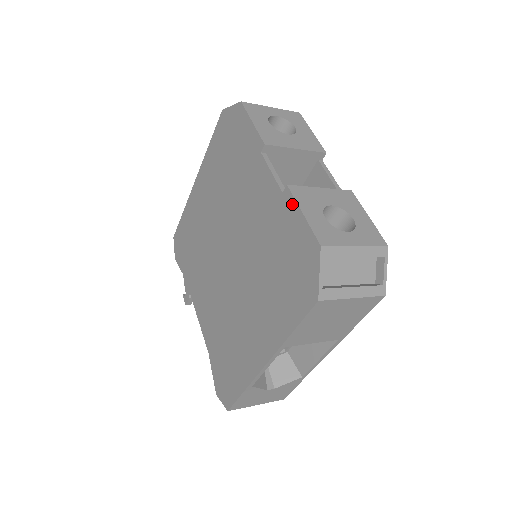
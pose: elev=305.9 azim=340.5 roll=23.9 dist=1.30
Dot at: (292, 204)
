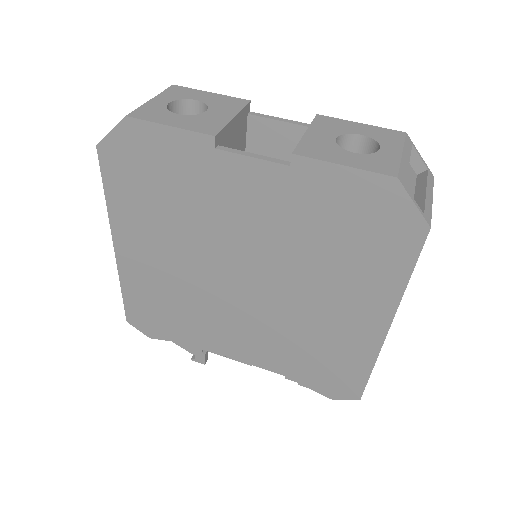
Dot at: (317, 167)
